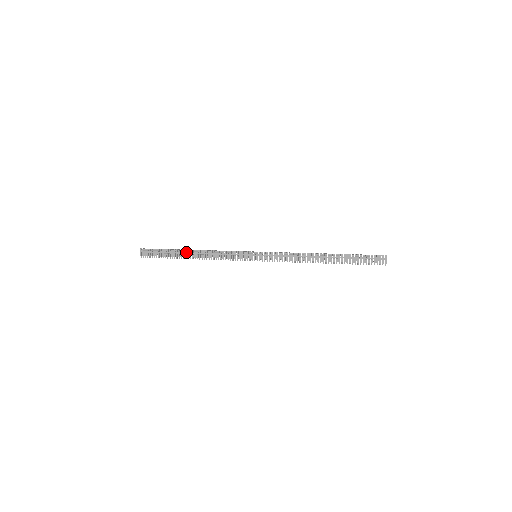
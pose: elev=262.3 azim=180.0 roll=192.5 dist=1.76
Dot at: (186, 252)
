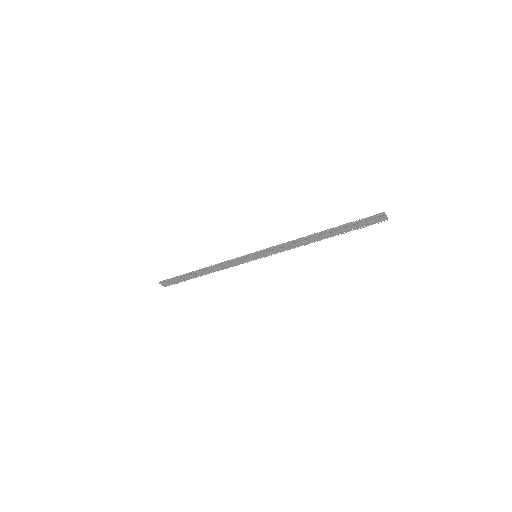
Dot at: (196, 274)
